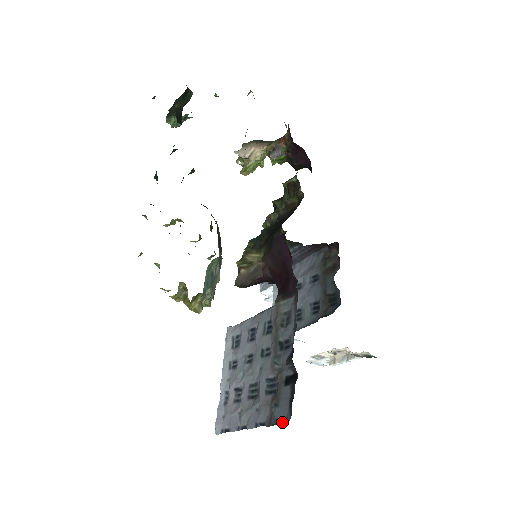
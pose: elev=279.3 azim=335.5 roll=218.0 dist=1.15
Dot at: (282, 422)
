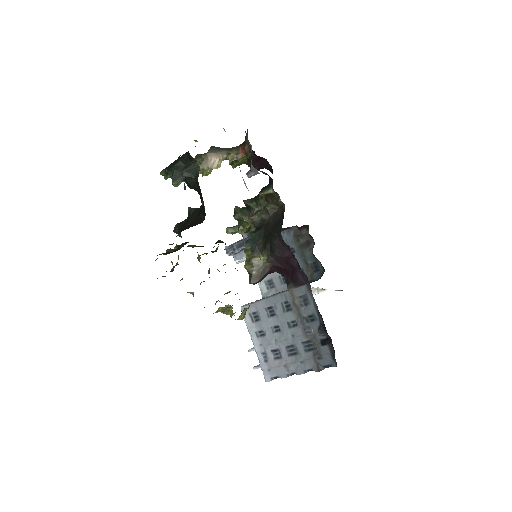
Dot at: (328, 367)
